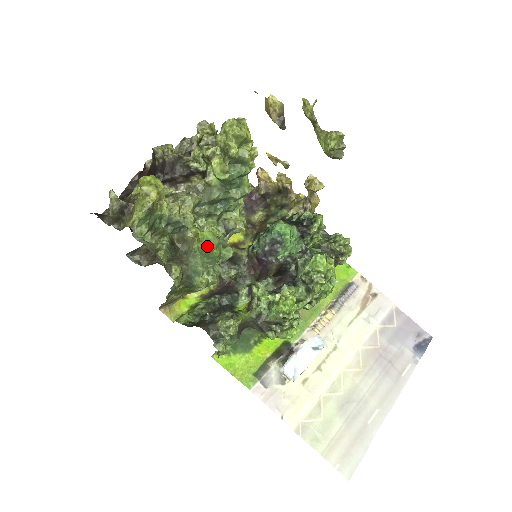
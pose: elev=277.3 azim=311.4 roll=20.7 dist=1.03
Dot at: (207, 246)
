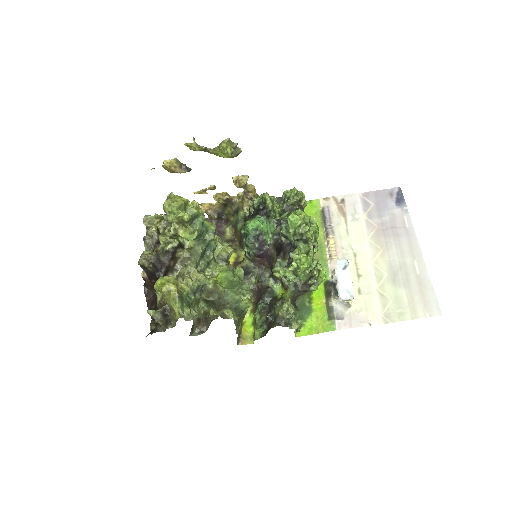
Dot at: (228, 281)
